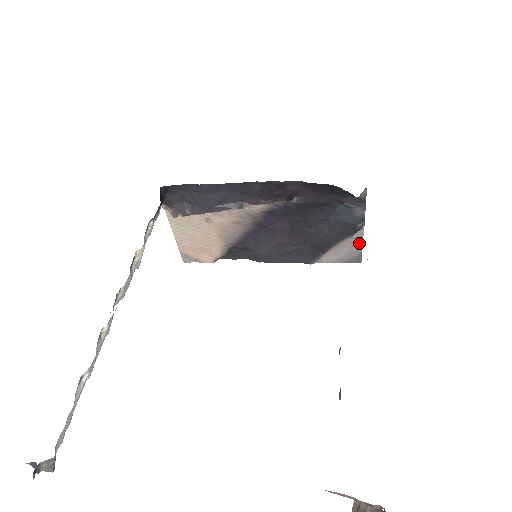
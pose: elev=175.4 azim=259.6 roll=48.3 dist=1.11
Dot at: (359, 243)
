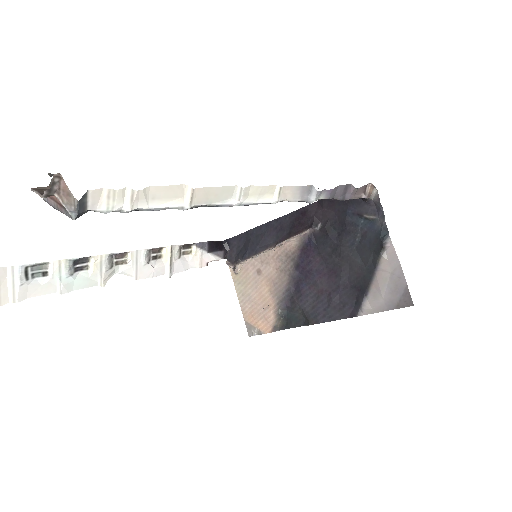
Dot at: (399, 271)
